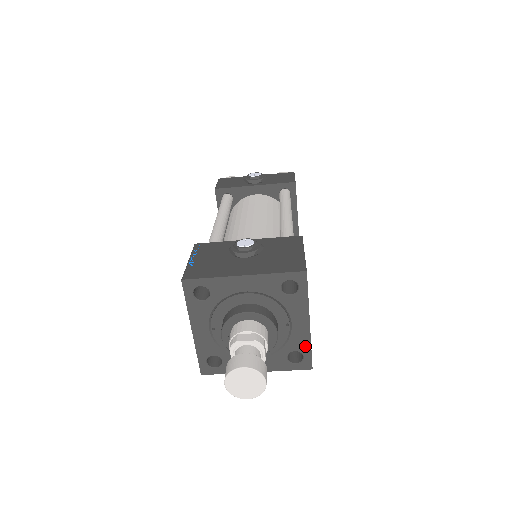
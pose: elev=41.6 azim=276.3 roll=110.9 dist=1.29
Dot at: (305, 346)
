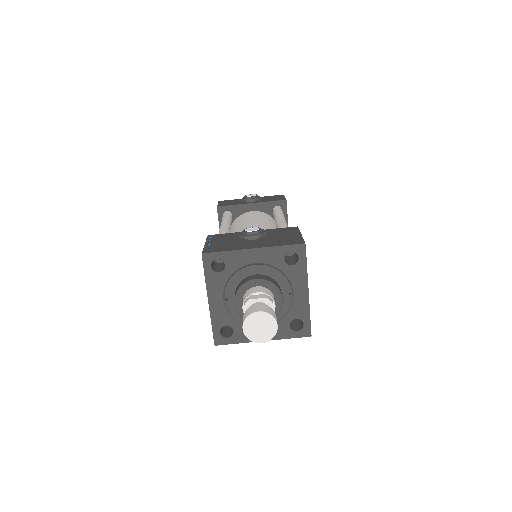
Dot at: (305, 314)
